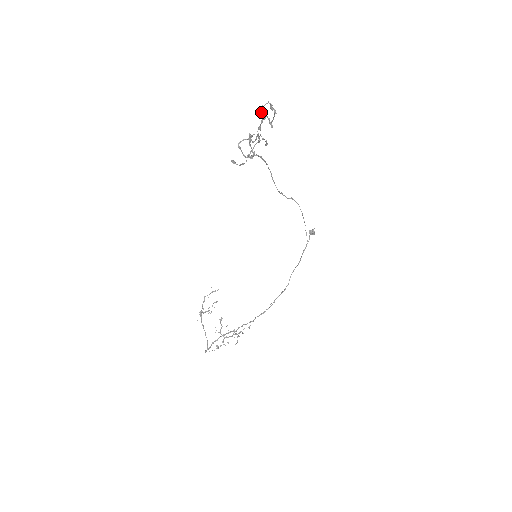
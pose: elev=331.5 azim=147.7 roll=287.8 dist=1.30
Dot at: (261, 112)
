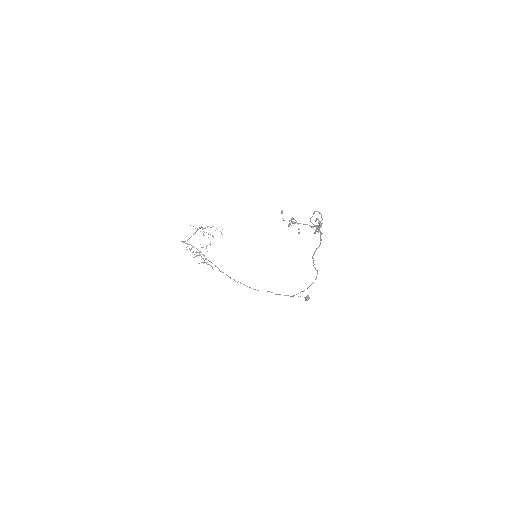
Dot at: (316, 220)
